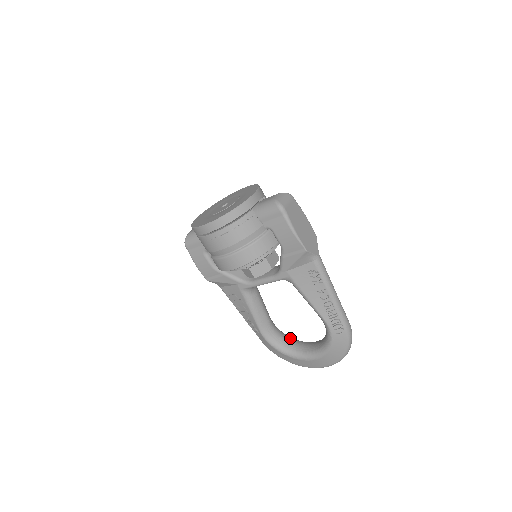
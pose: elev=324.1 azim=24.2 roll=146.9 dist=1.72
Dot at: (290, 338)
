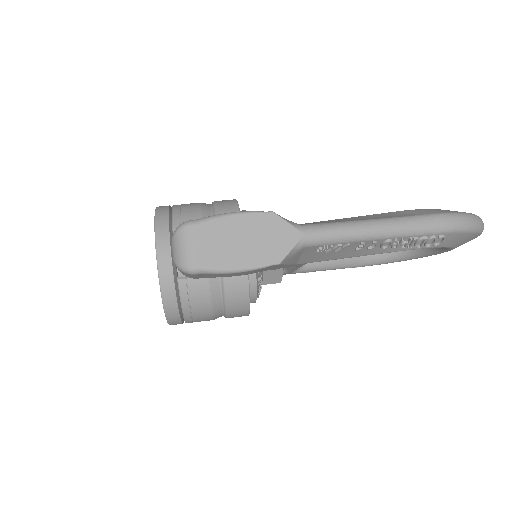
Dot at: occluded
